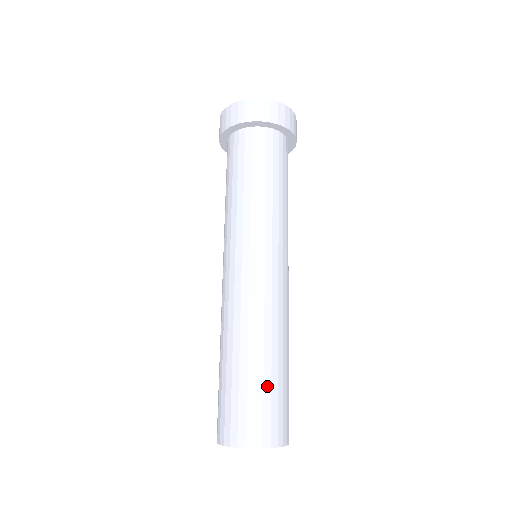
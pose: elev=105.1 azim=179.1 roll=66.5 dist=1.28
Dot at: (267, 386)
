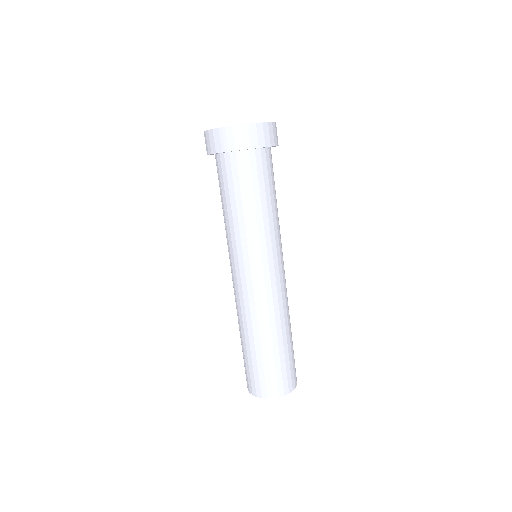
Dot at: (277, 360)
